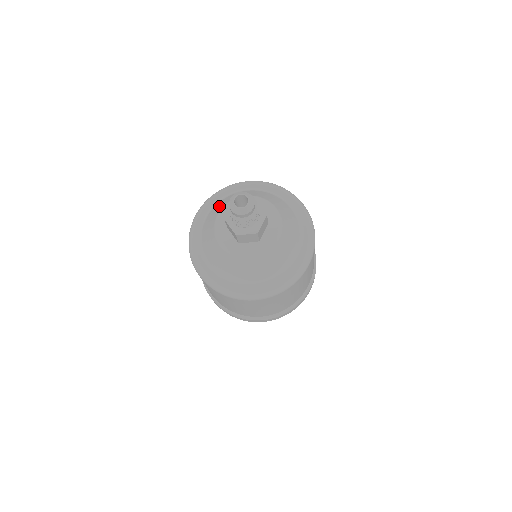
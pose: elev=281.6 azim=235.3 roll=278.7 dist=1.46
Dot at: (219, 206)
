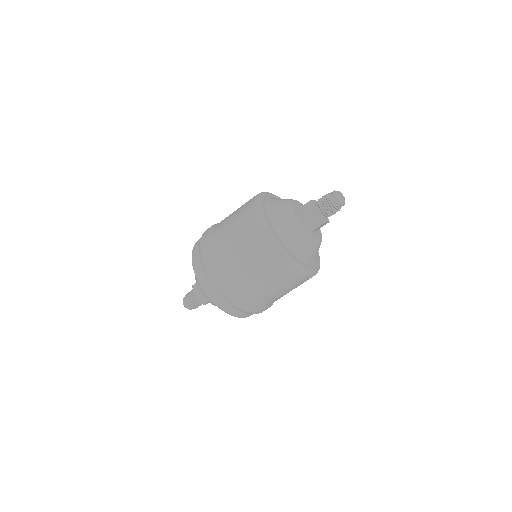
Dot at: (280, 206)
